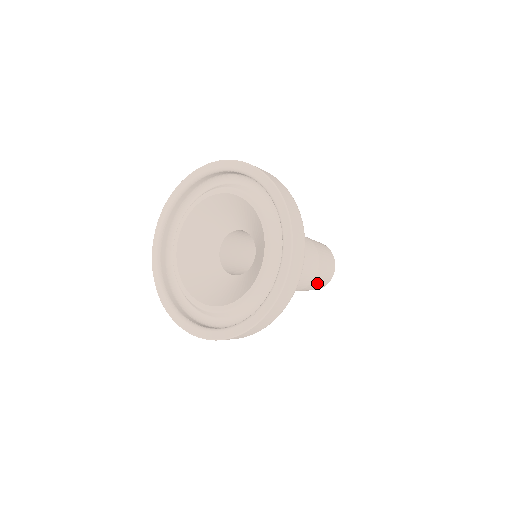
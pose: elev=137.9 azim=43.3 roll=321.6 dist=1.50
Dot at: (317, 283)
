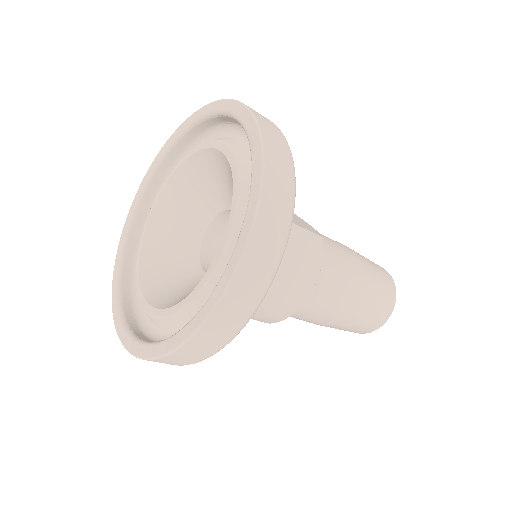
Dot at: (359, 319)
